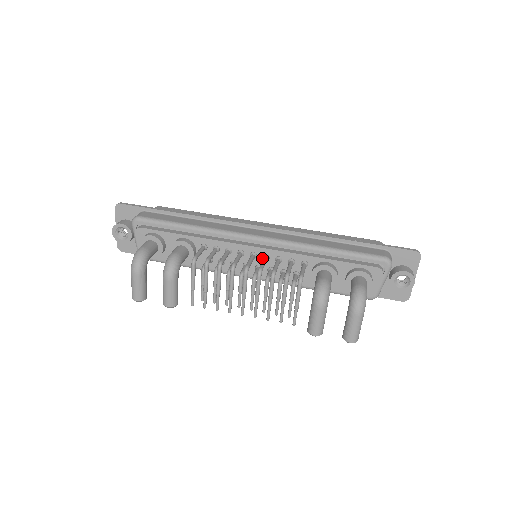
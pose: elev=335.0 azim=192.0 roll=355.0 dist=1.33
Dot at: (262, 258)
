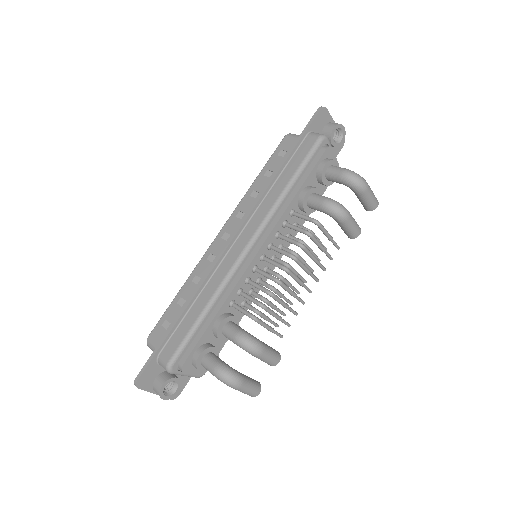
Dot at: (269, 250)
